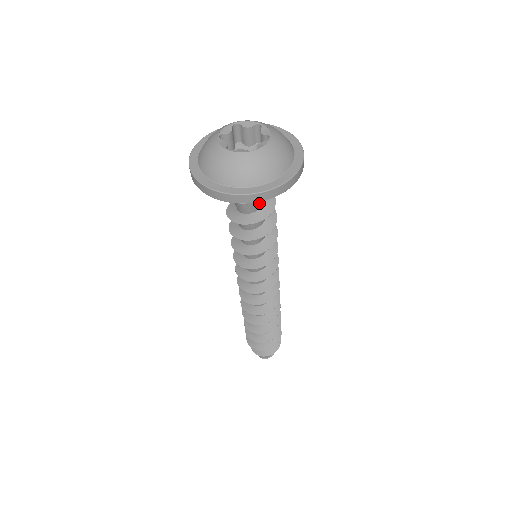
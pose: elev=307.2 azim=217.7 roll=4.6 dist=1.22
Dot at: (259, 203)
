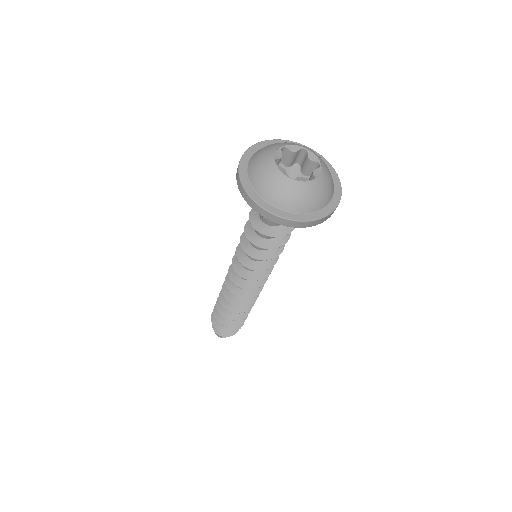
Dot at: occluded
